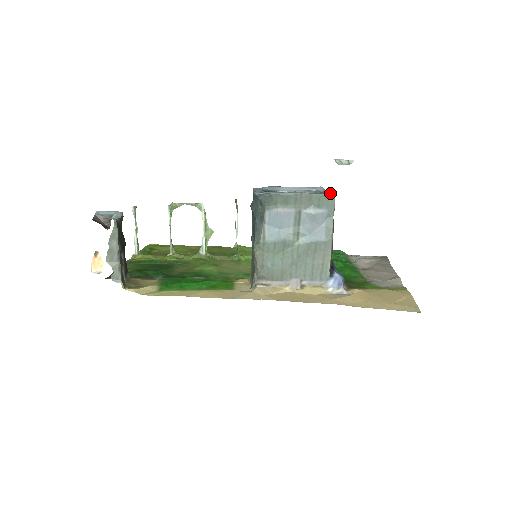
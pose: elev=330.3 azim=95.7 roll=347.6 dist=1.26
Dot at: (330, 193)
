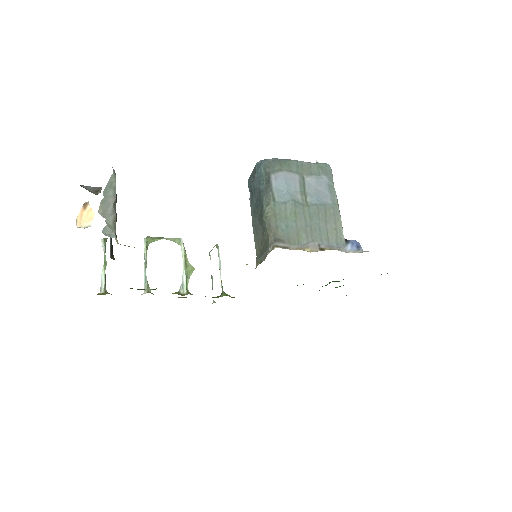
Dot at: (326, 163)
